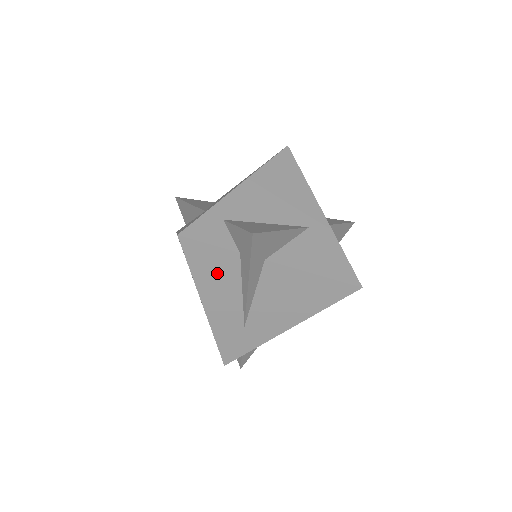
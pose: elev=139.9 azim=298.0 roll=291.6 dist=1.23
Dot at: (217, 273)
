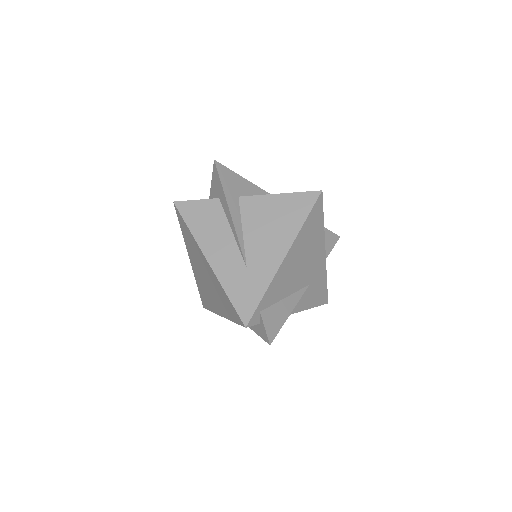
Dot at: (208, 222)
